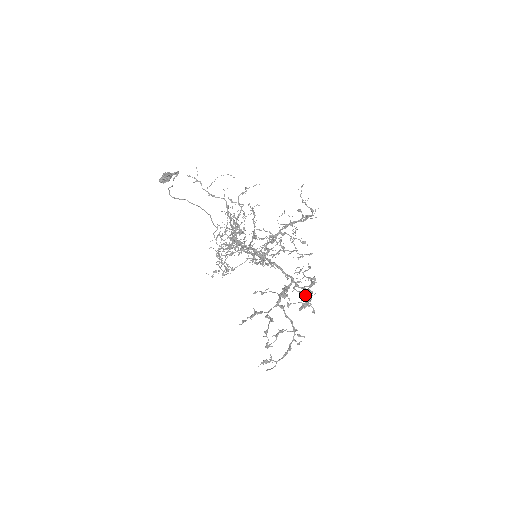
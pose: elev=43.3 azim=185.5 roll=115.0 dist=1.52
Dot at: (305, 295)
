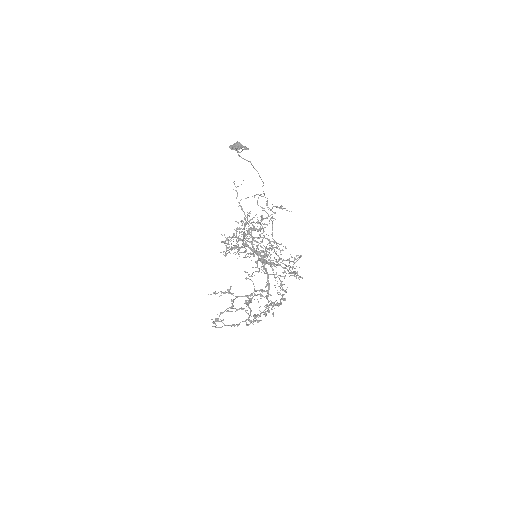
Dot at: (264, 310)
